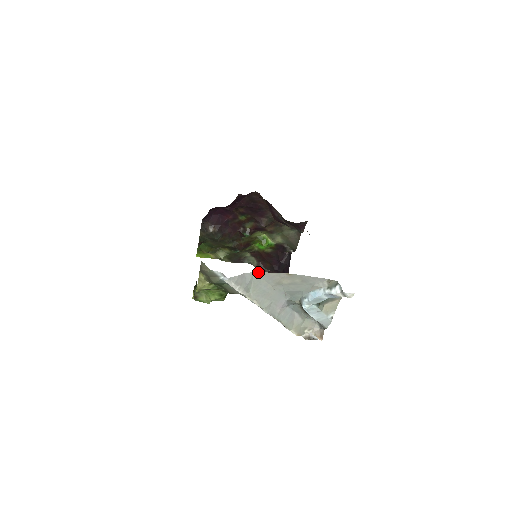
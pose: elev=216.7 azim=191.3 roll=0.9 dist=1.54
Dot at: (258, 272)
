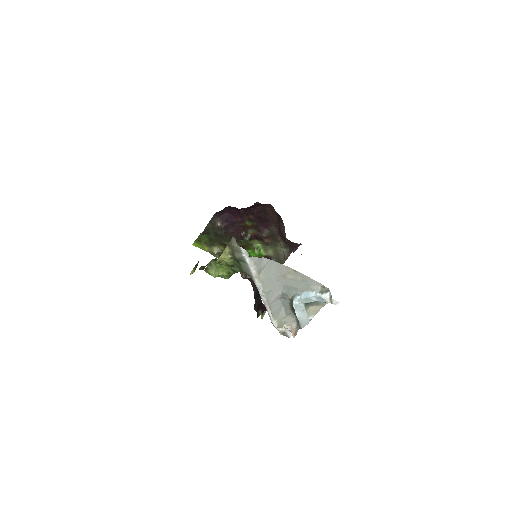
Dot at: occluded
